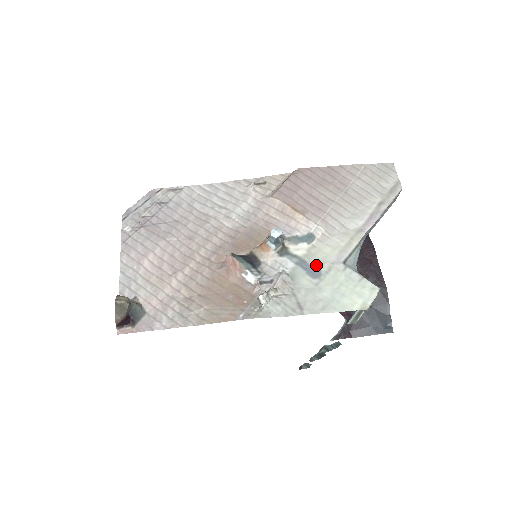
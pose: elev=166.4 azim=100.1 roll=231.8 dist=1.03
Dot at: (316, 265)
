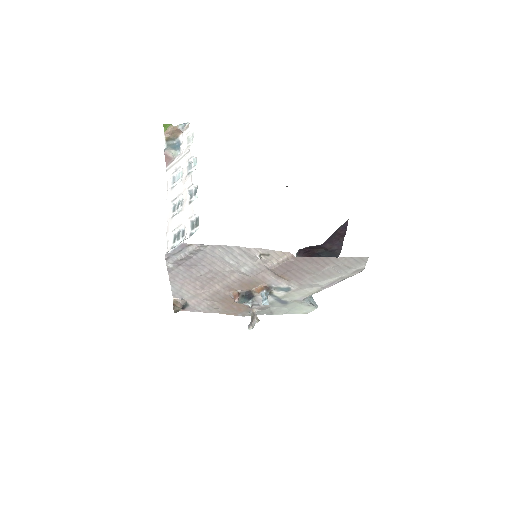
Dot at: (286, 301)
